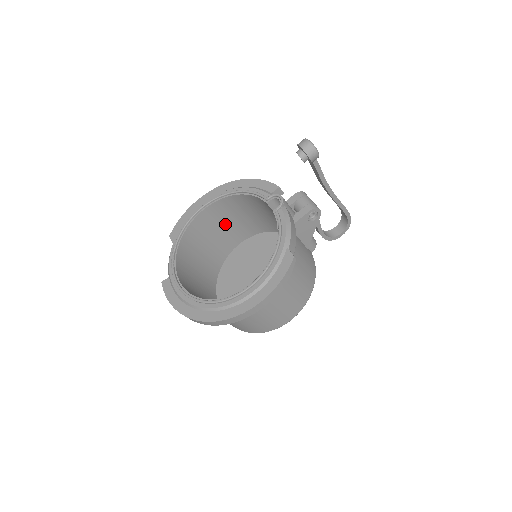
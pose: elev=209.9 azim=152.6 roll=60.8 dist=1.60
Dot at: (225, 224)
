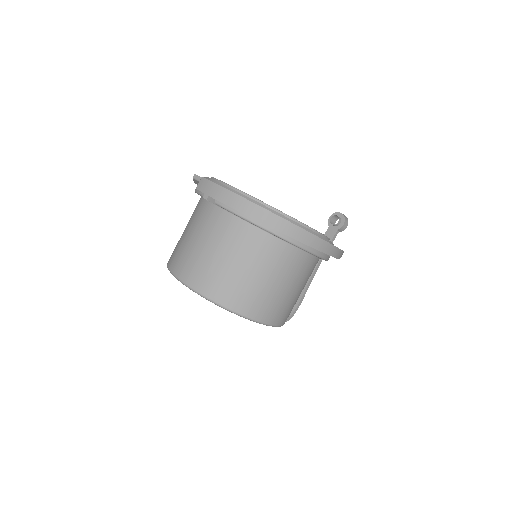
Dot at: occluded
